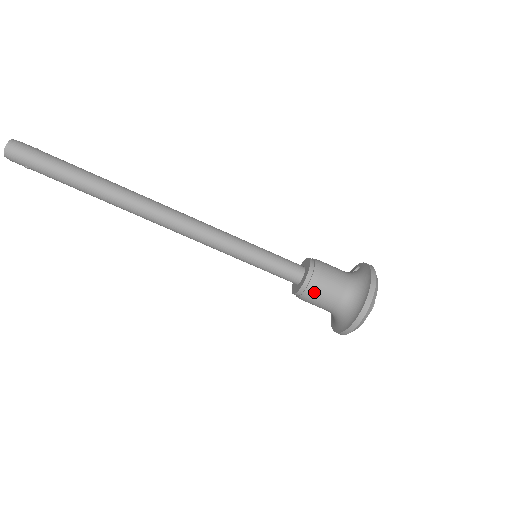
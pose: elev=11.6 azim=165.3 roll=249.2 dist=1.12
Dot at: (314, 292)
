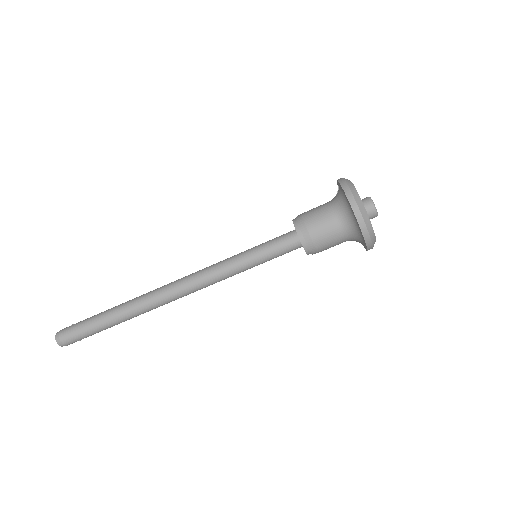
Dot at: (317, 247)
